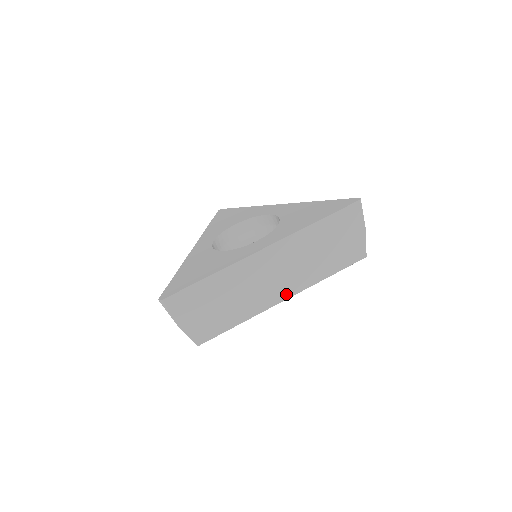
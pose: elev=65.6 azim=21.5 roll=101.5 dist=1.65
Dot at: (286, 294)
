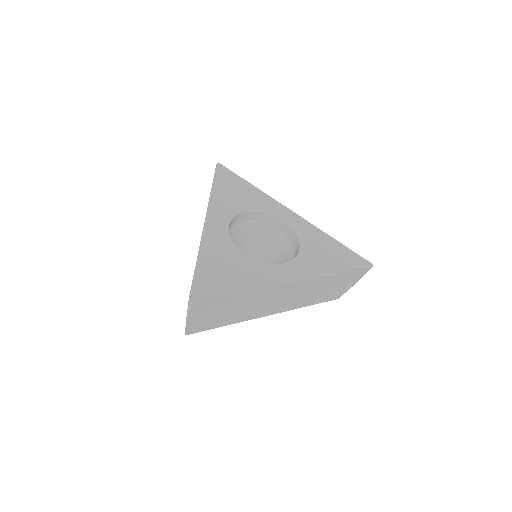
Dot at: (274, 312)
